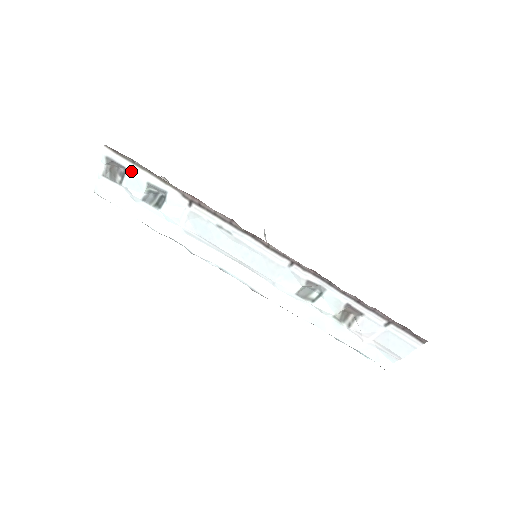
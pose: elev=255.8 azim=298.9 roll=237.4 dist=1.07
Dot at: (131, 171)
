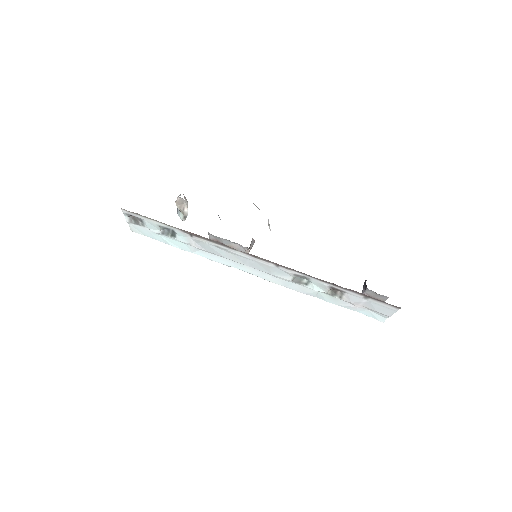
Dot at: (145, 220)
